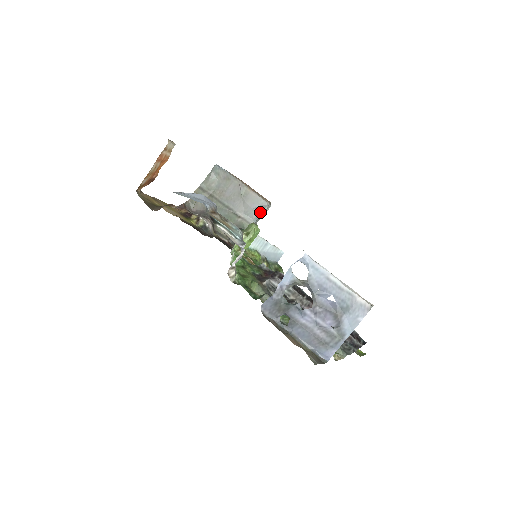
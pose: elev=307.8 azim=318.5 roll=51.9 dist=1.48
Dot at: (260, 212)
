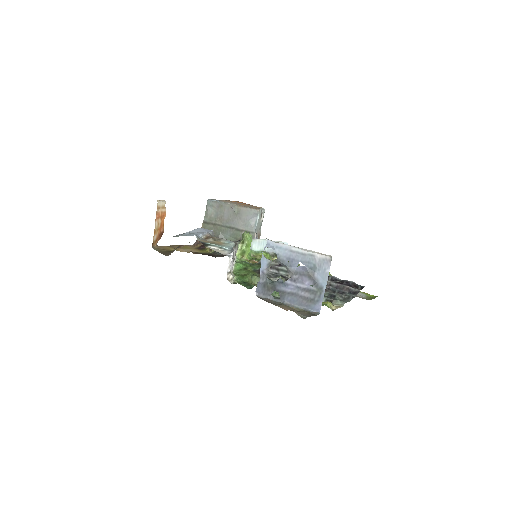
Dot at: (255, 220)
